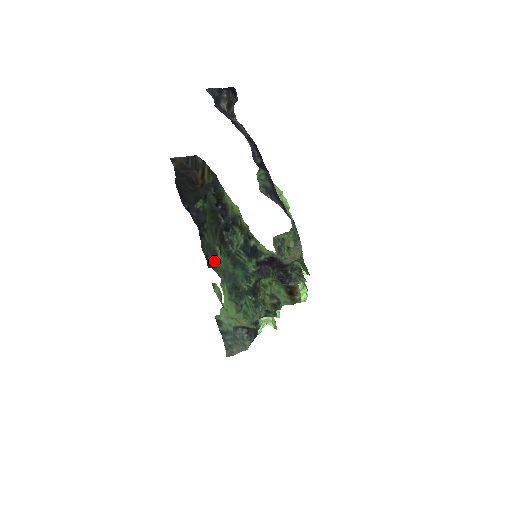
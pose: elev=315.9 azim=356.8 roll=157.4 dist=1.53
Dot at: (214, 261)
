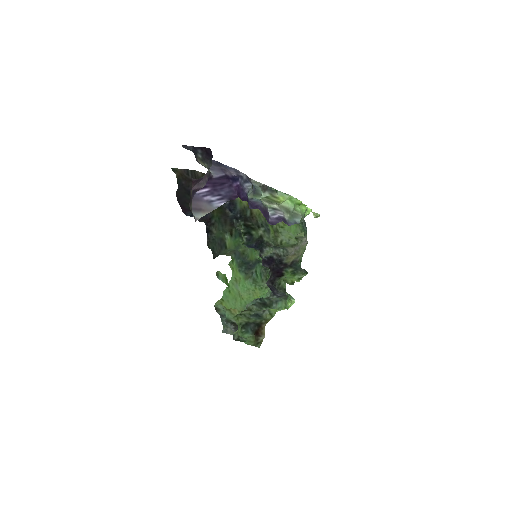
Dot at: (221, 250)
